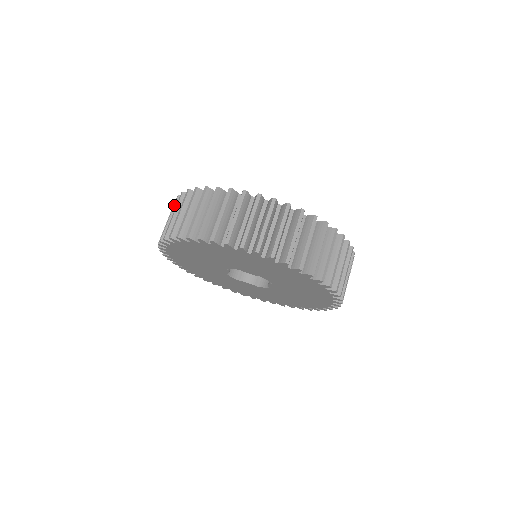
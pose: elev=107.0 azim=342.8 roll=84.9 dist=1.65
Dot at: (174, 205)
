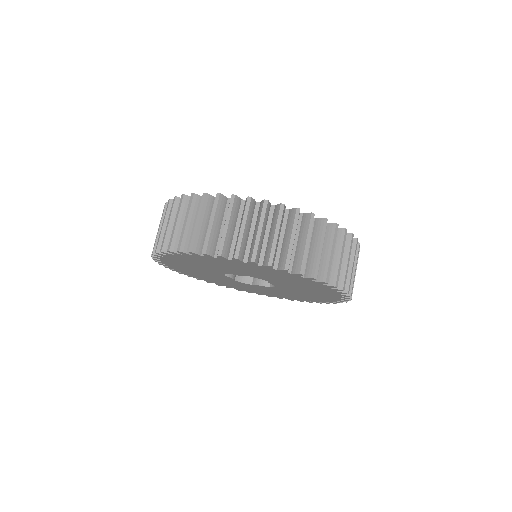
Dot at: (248, 211)
